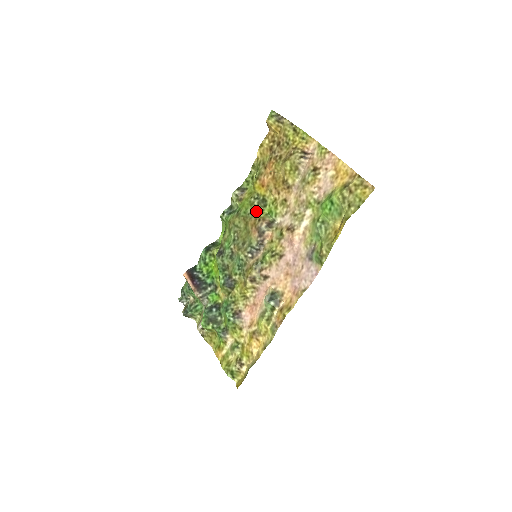
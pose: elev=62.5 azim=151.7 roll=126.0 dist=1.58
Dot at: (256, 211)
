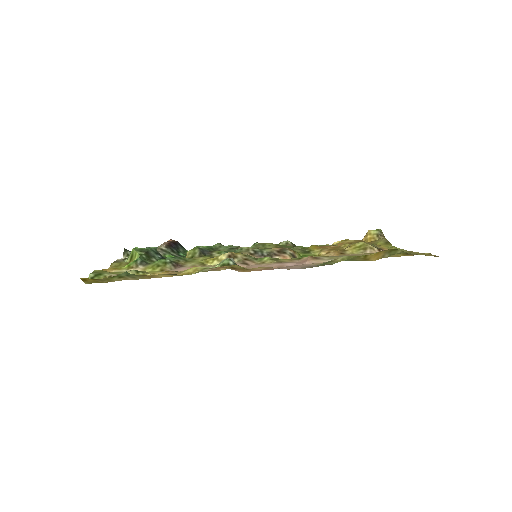
Dot at: (294, 249)
